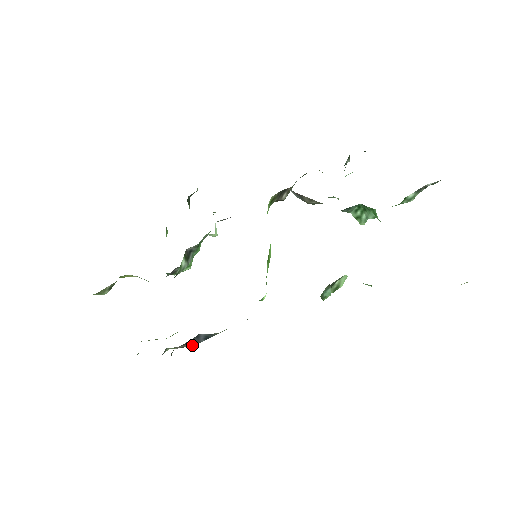
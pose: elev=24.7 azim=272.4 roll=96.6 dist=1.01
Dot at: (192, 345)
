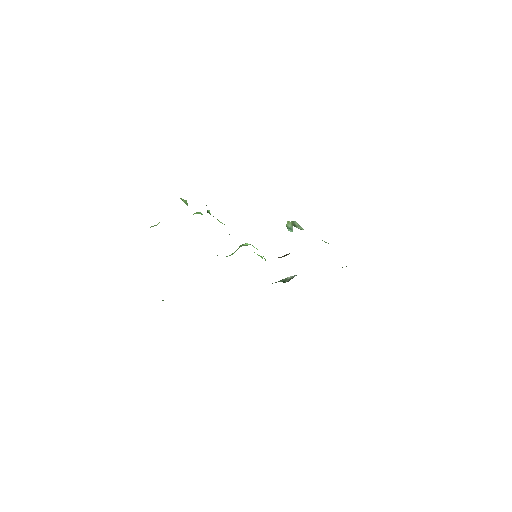
Dot at: occluded
